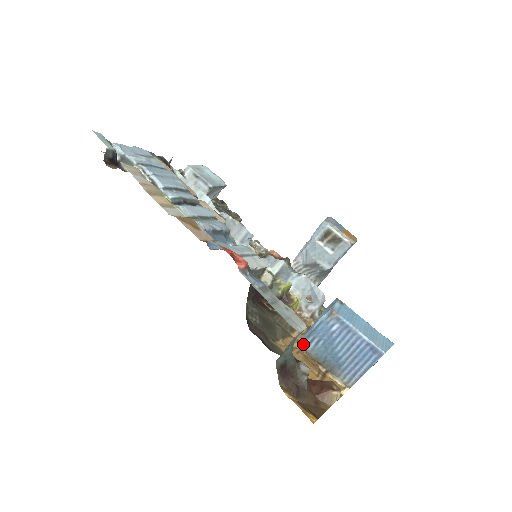
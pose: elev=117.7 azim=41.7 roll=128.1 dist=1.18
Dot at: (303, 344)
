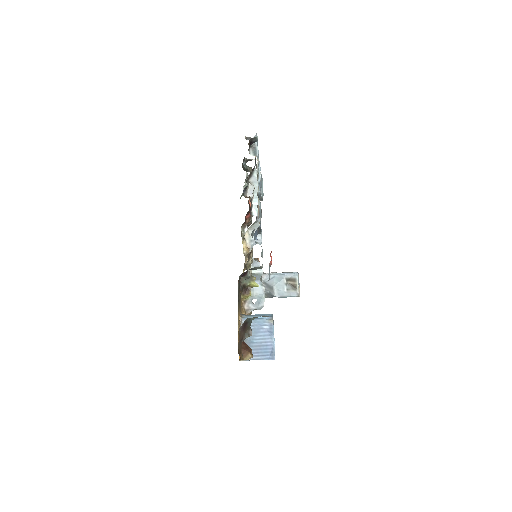
Dot at: (242, 320)
